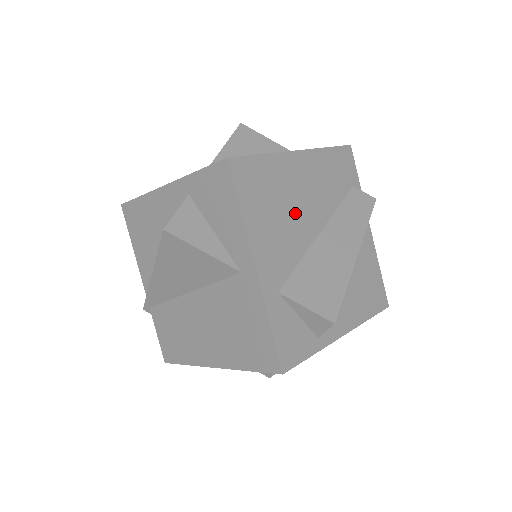
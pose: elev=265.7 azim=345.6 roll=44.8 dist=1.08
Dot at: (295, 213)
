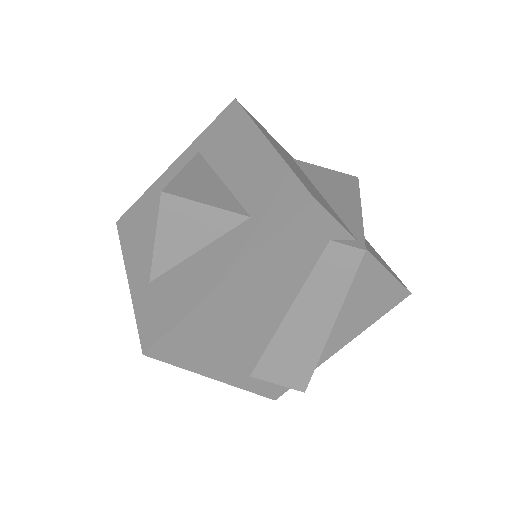
Dot at: (245, 327)
